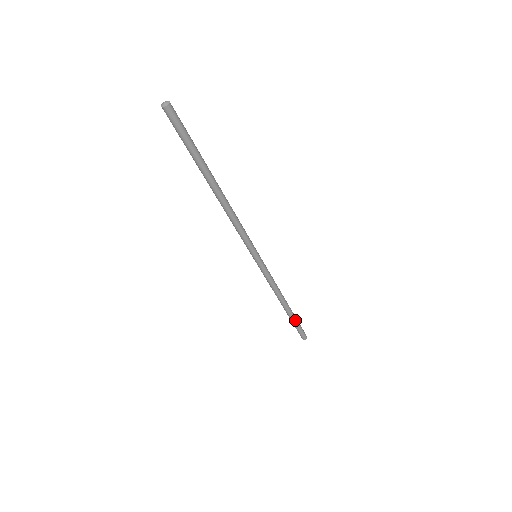
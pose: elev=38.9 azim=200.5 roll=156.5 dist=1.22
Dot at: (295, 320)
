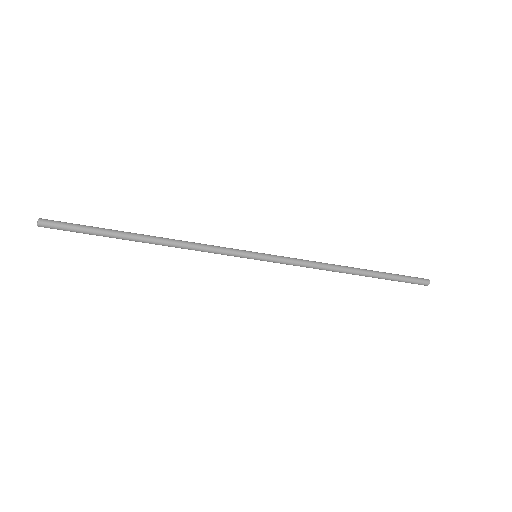
Dot at: (384, 278)
